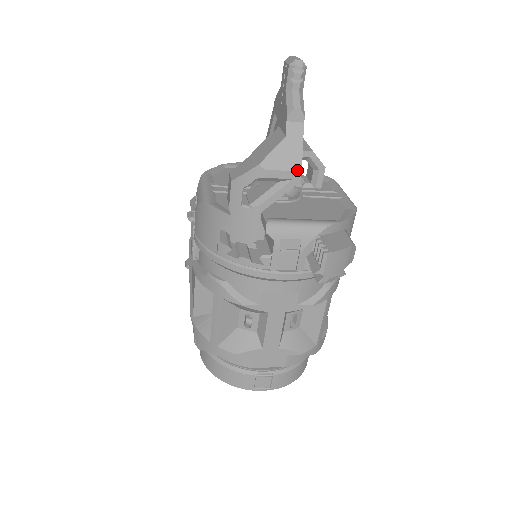
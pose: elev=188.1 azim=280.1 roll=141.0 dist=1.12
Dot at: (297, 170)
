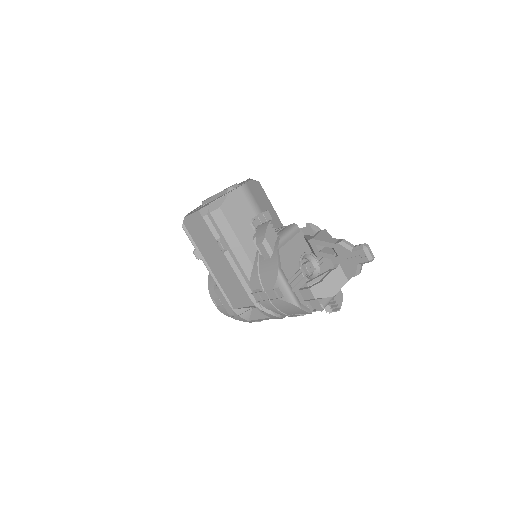
Dot at: occluded
